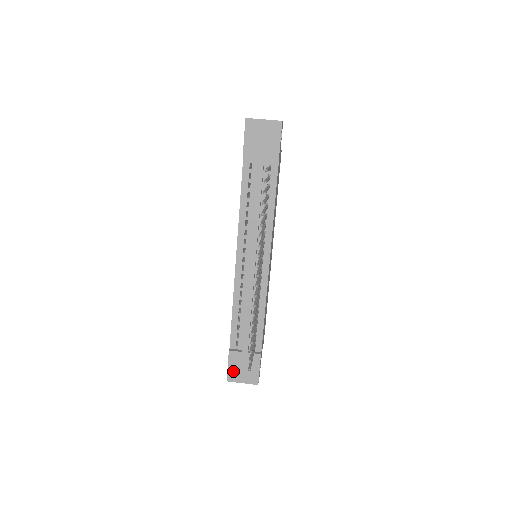
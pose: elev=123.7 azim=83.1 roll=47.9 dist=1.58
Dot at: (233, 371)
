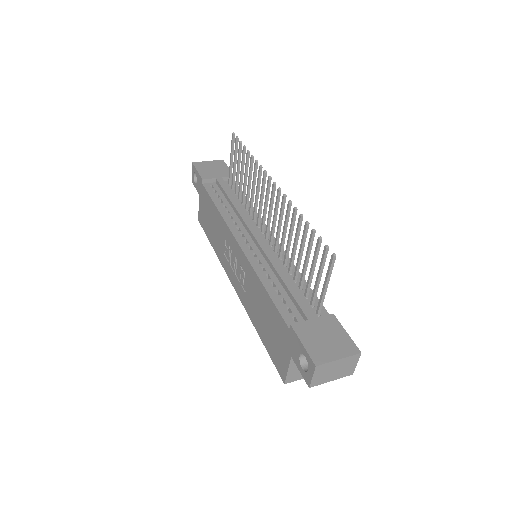
Dot at: (314, 348)
